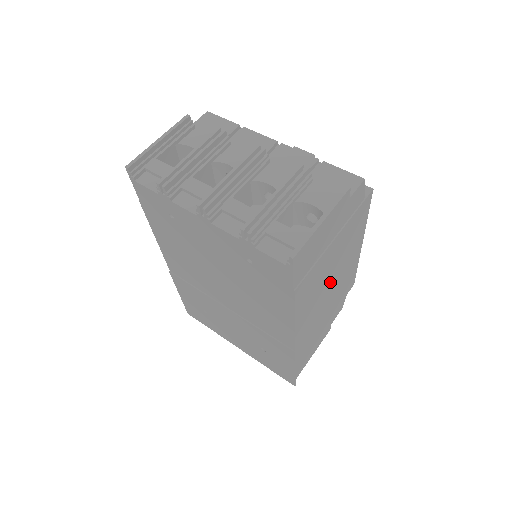
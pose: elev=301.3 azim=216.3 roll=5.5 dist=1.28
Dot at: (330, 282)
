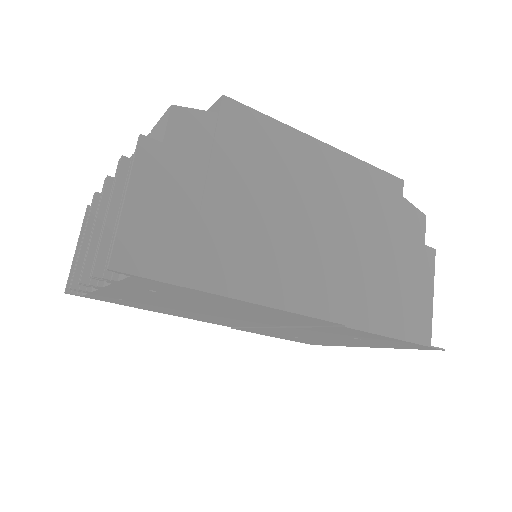
Dot at: (299, 222)
